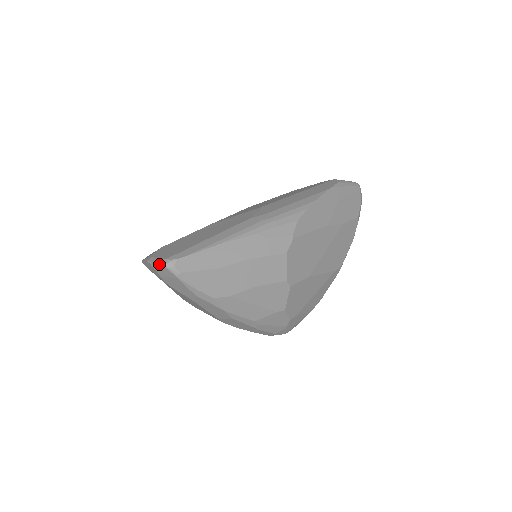
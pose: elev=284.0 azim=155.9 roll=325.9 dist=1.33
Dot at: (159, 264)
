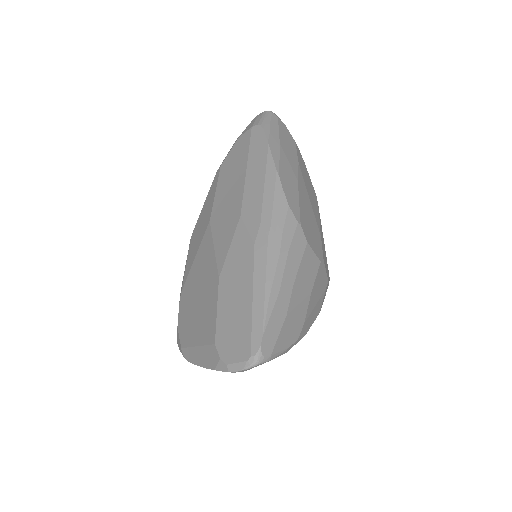
Dot at: (249, 368)
